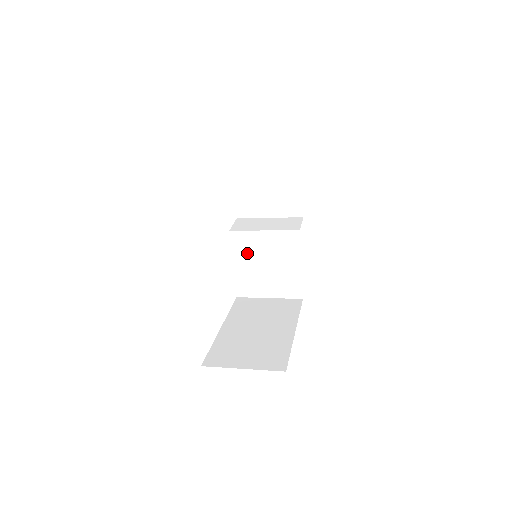
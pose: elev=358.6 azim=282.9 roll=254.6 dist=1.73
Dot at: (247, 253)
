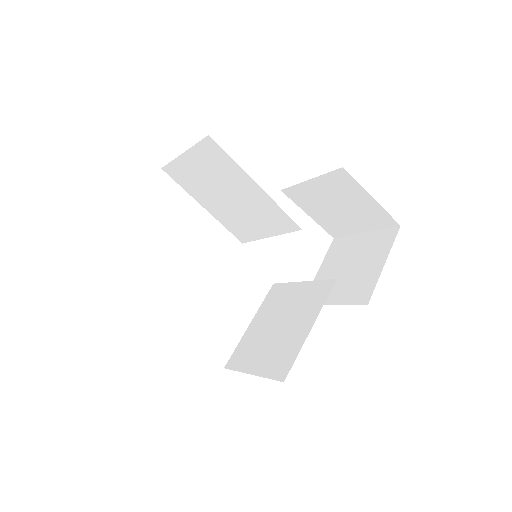
Dot at: (271, 309)
